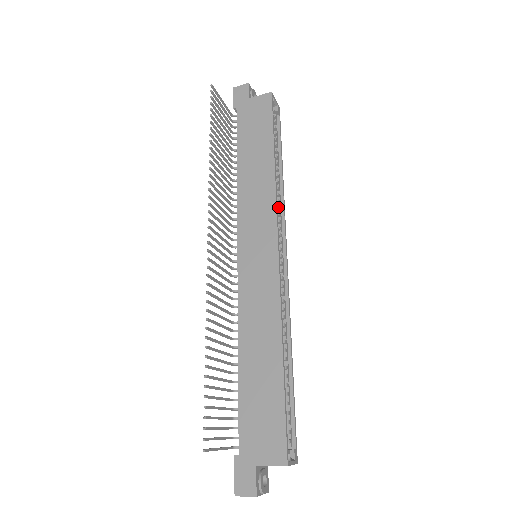
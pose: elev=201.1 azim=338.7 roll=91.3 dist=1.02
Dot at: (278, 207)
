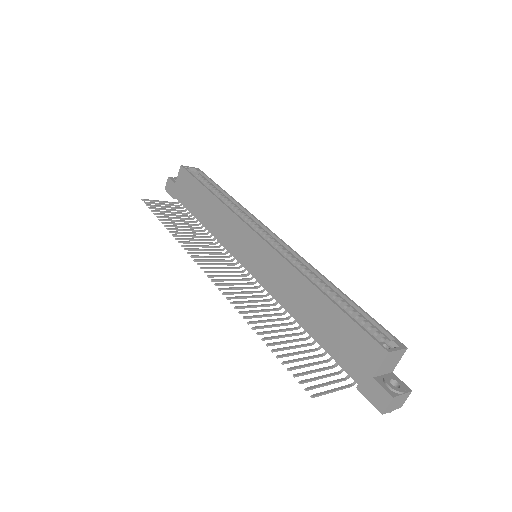
Dot at: (243, 216)
